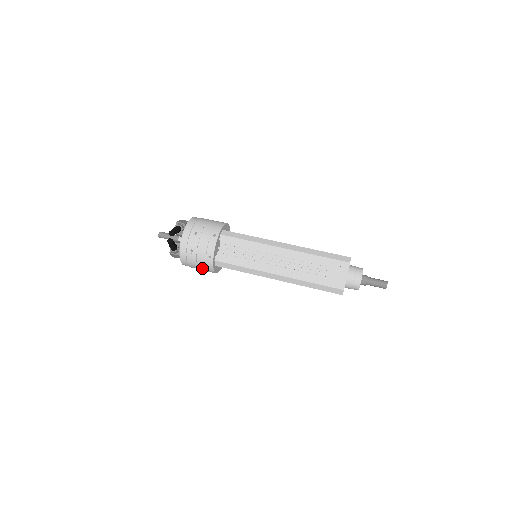
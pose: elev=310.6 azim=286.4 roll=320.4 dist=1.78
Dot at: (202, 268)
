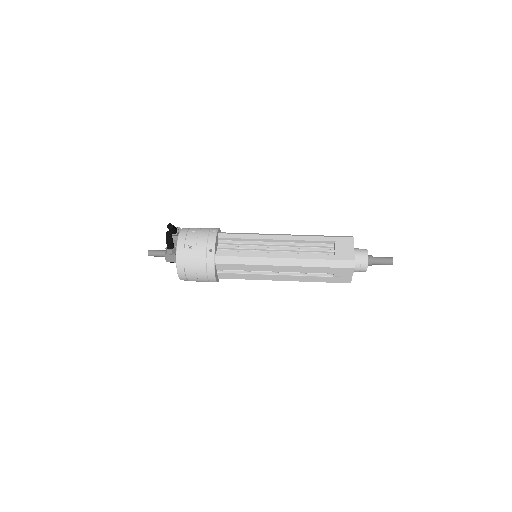
Dot at: (201, 269)
